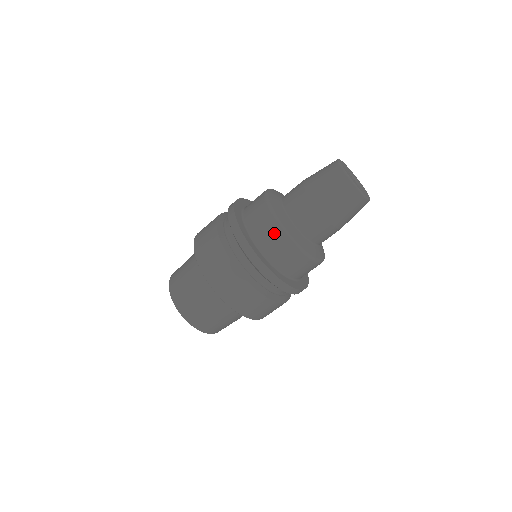
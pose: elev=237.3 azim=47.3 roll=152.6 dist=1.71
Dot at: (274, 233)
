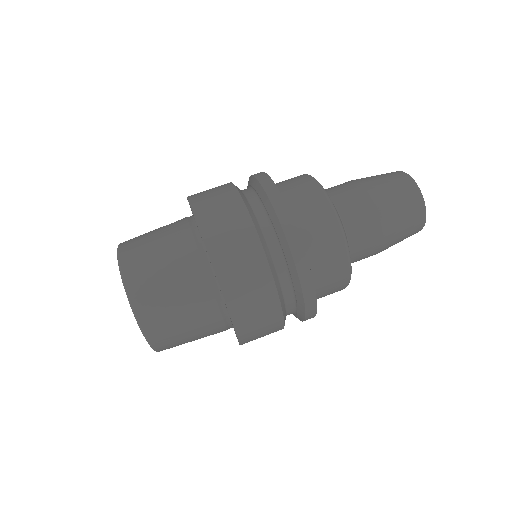
Dot at: (327, 227)
